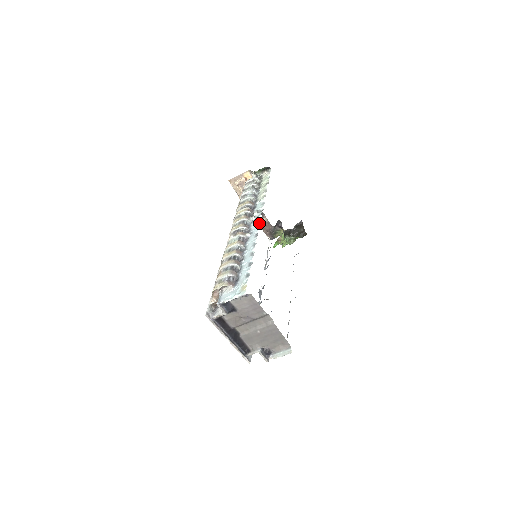
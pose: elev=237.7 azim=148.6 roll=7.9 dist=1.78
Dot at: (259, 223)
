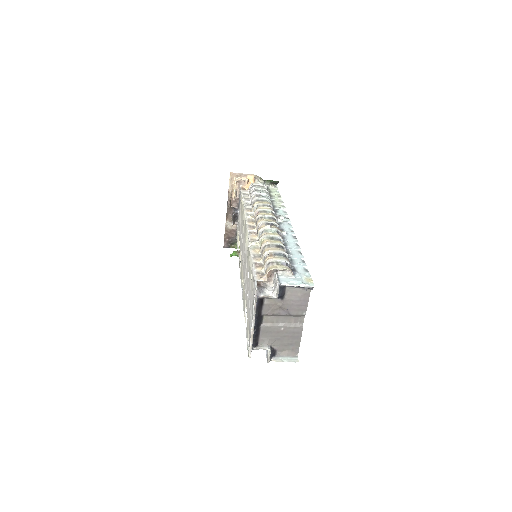
Dot at: (292, 228)
